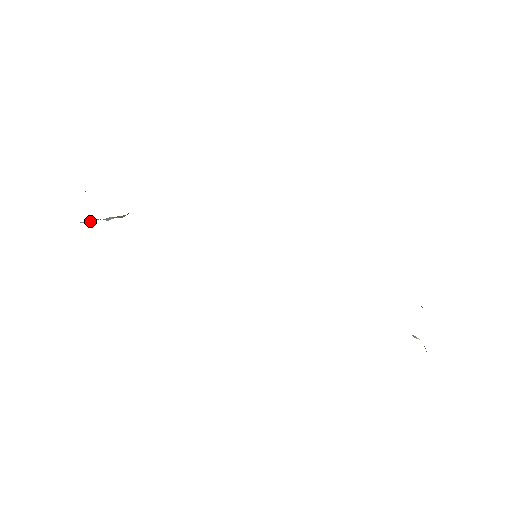
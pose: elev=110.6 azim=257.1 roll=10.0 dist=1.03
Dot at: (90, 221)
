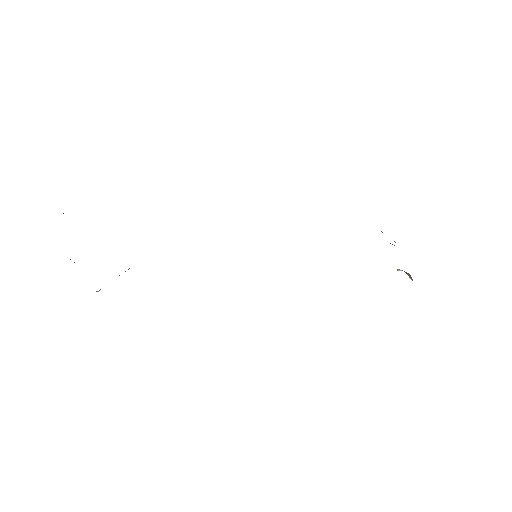
Dot at: occluded
